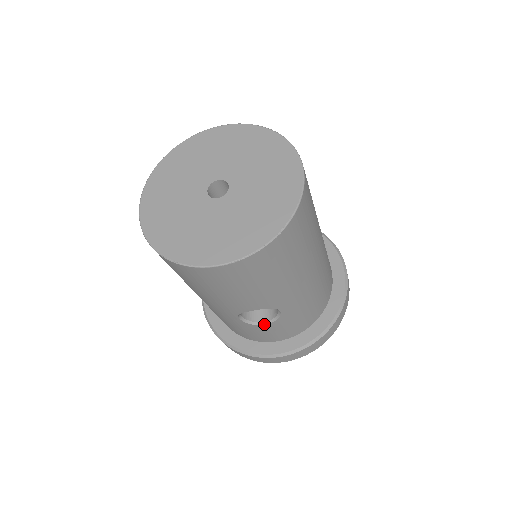
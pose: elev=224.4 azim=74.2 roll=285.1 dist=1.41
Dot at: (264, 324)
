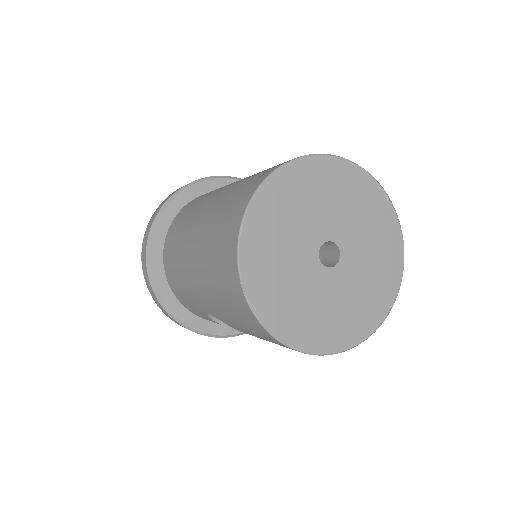
Dot at: (218, 322)
